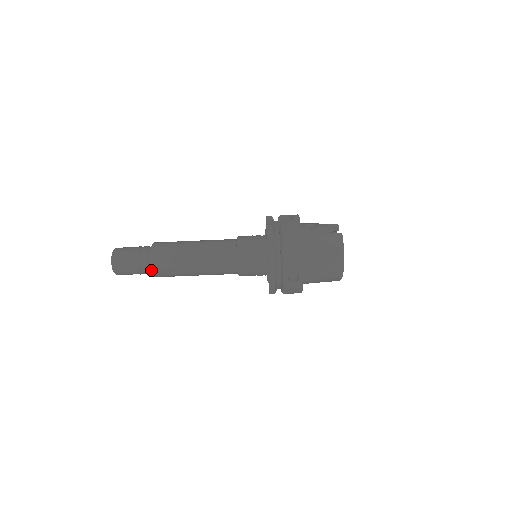
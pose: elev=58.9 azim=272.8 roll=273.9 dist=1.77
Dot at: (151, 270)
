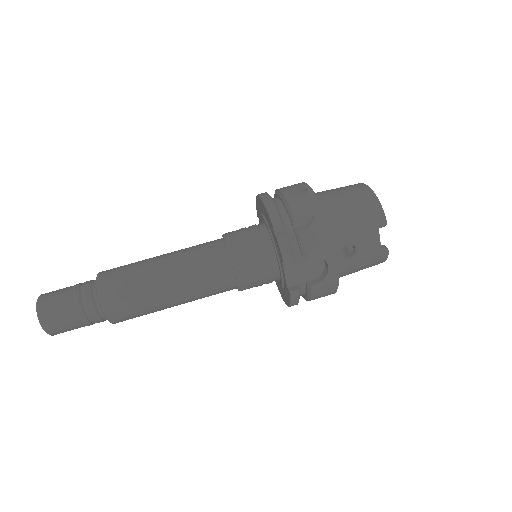
Dot at: (96, 286)
